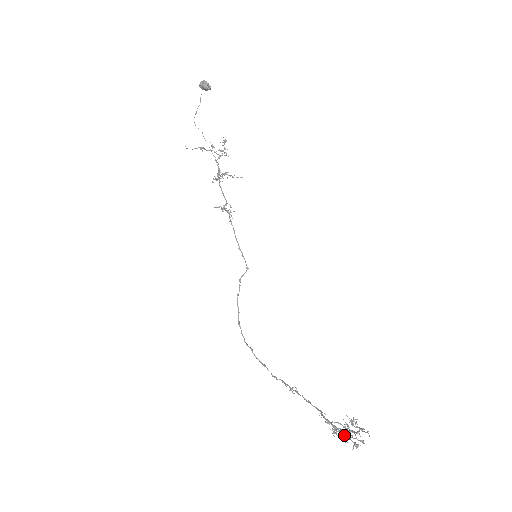
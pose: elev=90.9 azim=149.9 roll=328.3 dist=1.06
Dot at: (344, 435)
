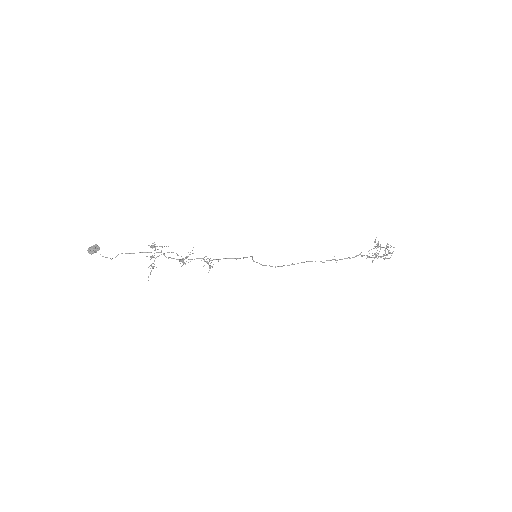
Dot at: (383, 256)
